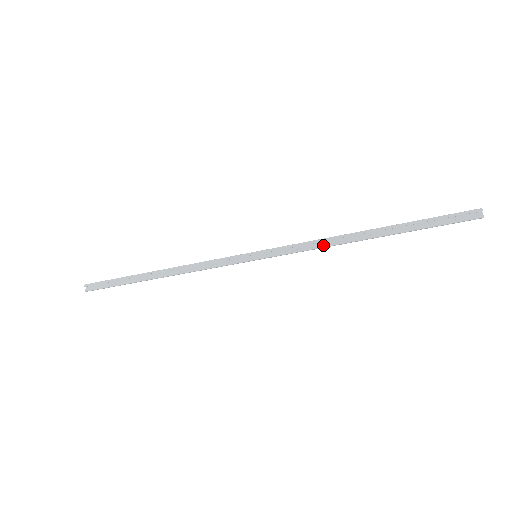
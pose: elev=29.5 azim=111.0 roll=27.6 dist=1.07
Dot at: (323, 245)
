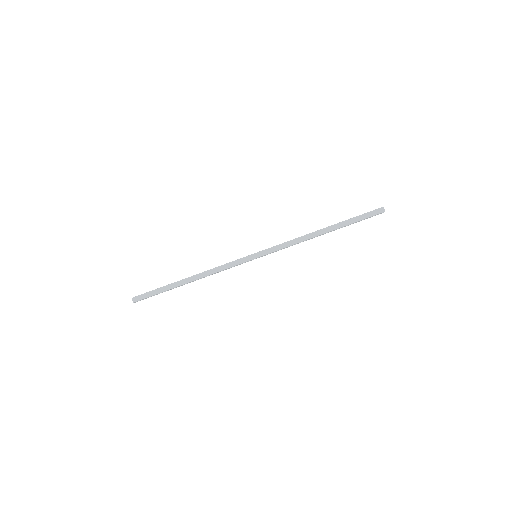
Dot at: (297, 238)
